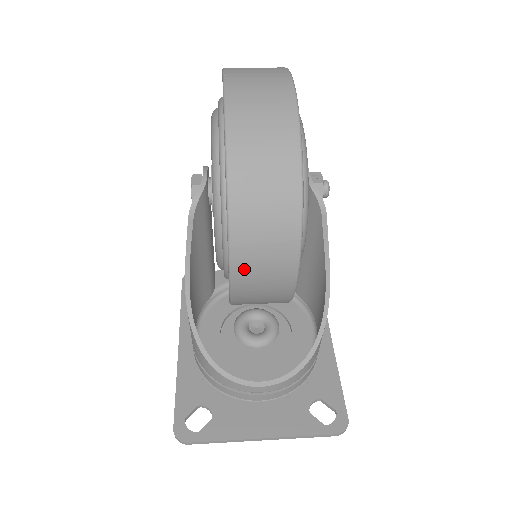
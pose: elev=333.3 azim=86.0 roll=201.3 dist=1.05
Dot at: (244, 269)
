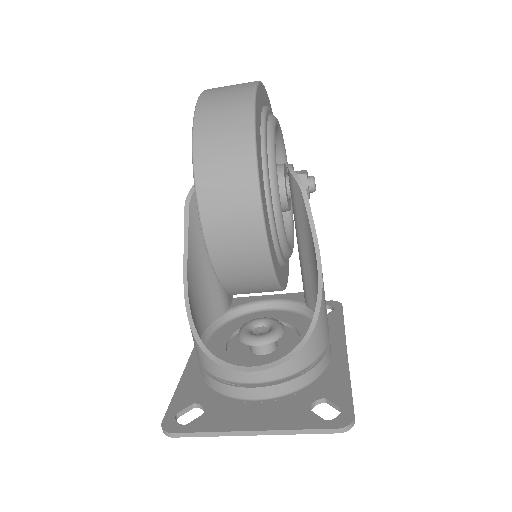
Dot at: (212, 216)
